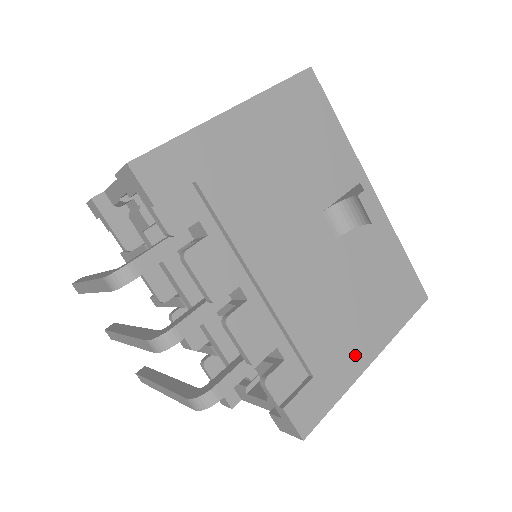
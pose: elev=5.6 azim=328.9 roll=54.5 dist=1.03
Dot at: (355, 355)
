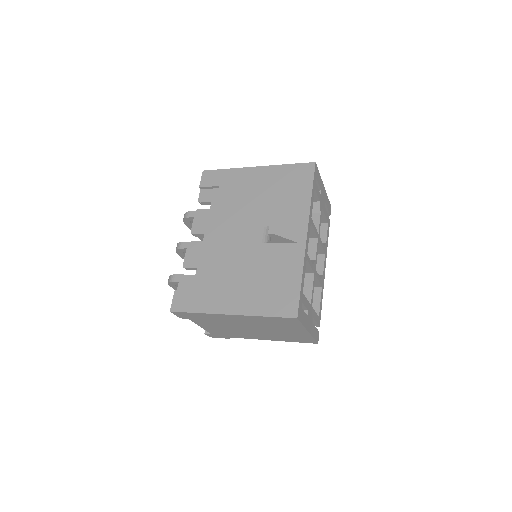
Dot at: (223, 302)
